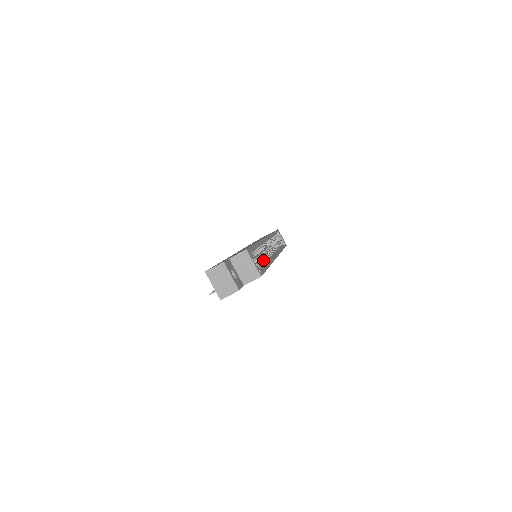
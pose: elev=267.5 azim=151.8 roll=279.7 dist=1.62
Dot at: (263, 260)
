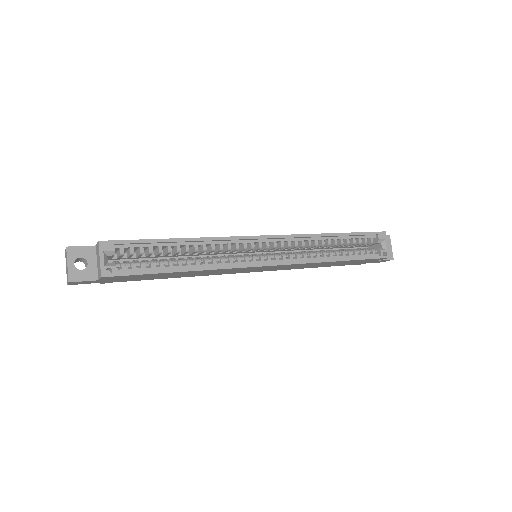
Dot at: (187, 262)
